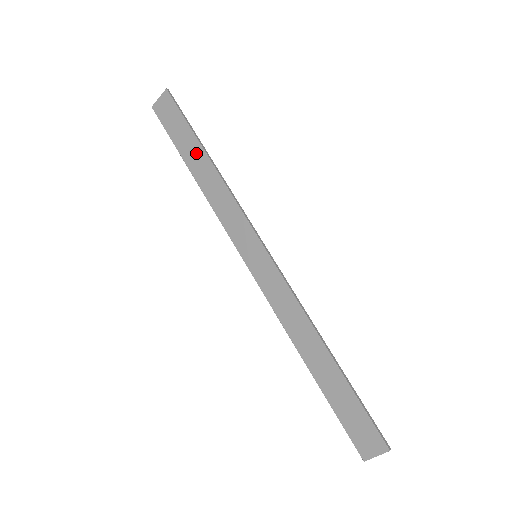
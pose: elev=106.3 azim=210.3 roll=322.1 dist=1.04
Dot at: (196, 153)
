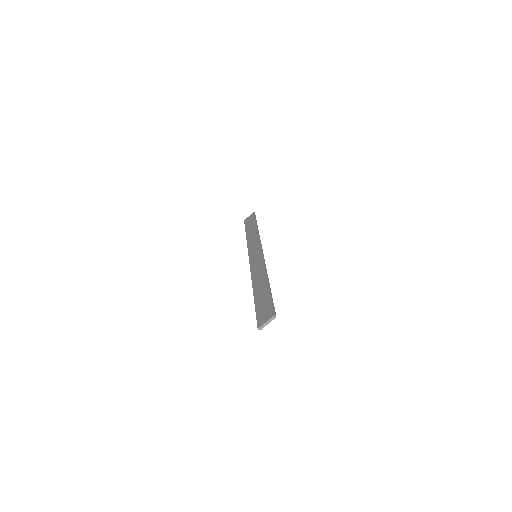
Dot at: (252, 228)
